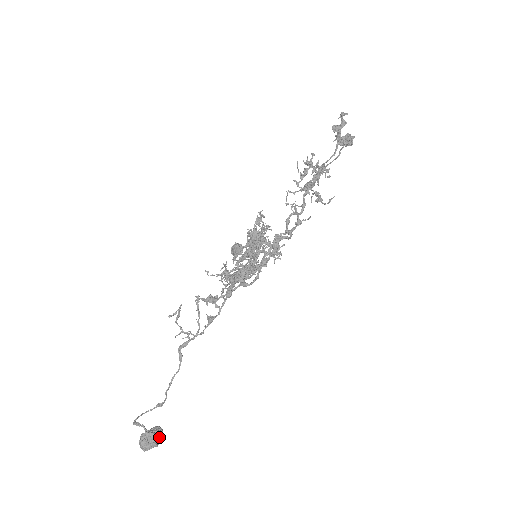
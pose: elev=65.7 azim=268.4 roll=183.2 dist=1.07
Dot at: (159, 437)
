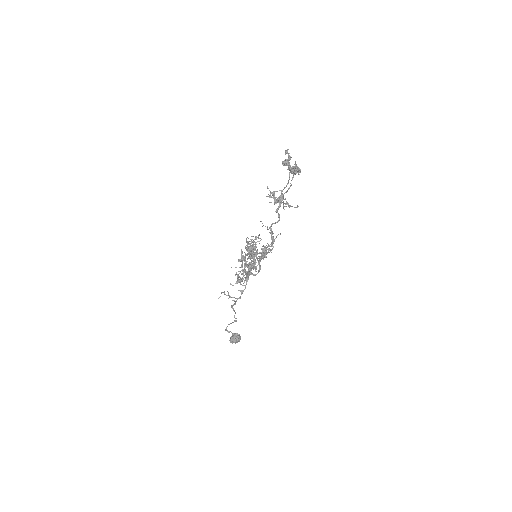
Dot at: (238, 340)
